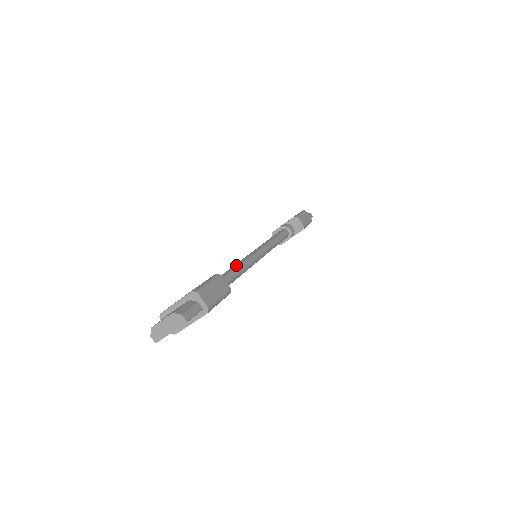
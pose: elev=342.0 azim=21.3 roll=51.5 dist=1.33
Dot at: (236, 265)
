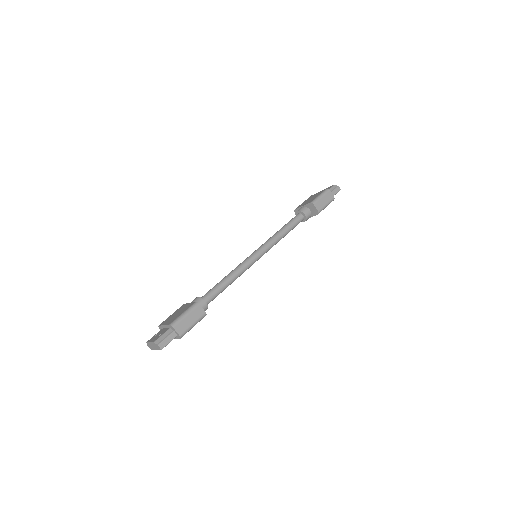
Dot at: (228, 275)
